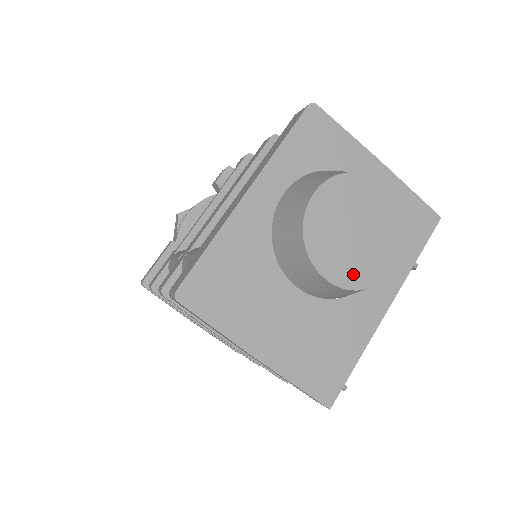
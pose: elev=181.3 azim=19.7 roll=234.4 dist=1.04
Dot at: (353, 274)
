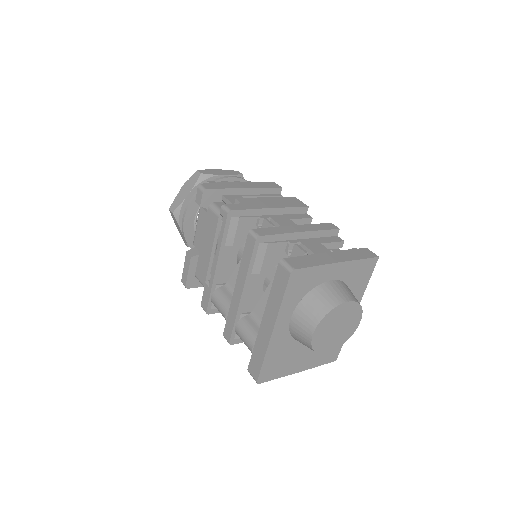
Dot at: (340, 341)
